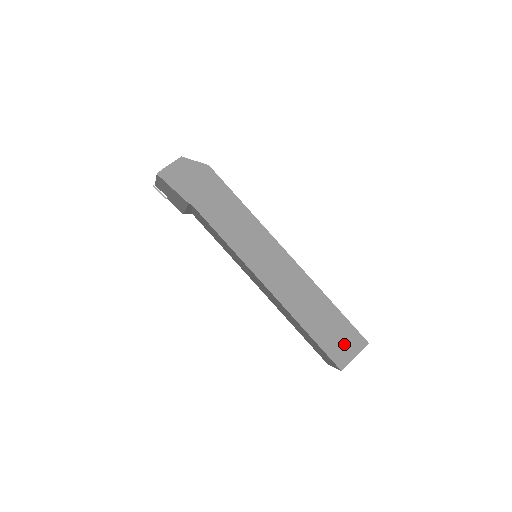
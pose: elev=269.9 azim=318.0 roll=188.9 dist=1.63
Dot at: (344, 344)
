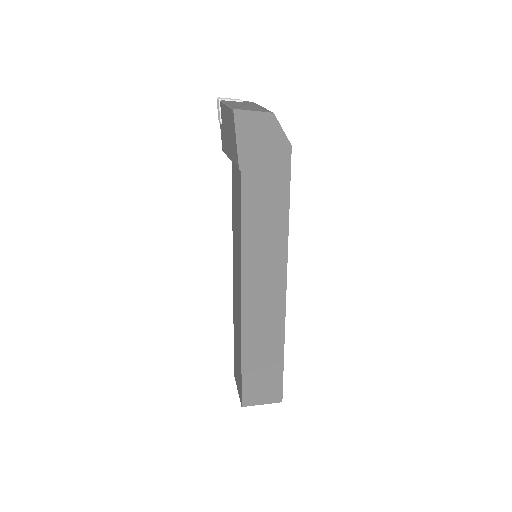
Dot at: (263, 389)
